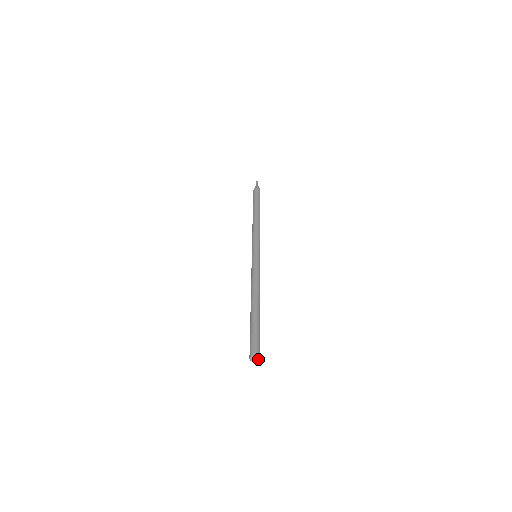
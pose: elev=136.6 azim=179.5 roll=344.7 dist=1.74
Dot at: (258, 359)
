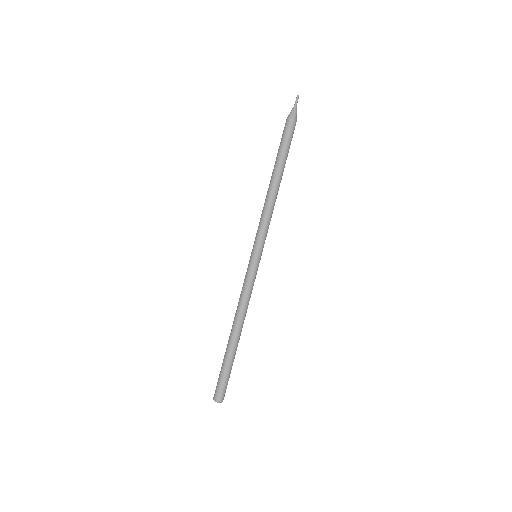
Dot at: (221, 401)
